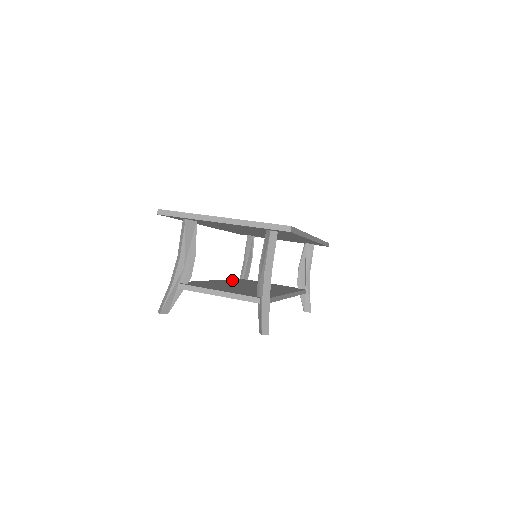
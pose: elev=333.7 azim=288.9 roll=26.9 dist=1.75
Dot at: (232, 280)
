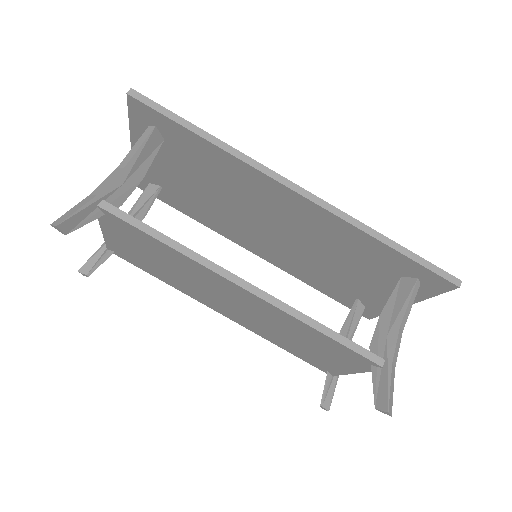
Dot at: occluded
